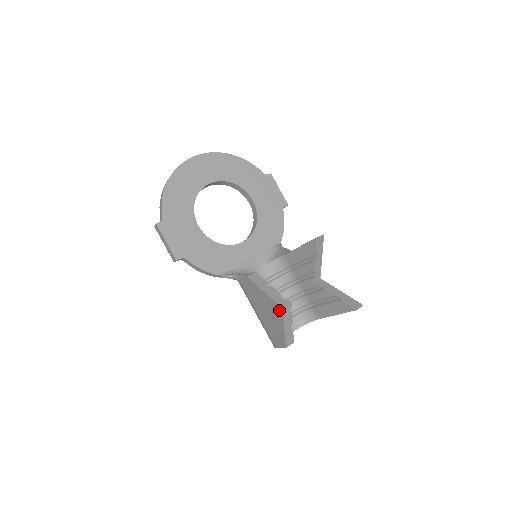
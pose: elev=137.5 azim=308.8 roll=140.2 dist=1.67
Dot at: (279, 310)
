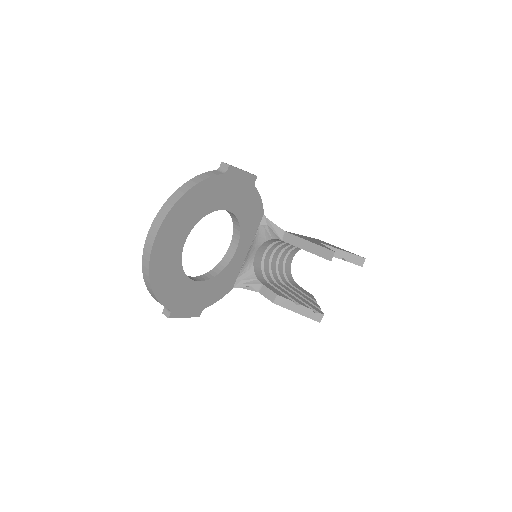
Dot at: occluded
